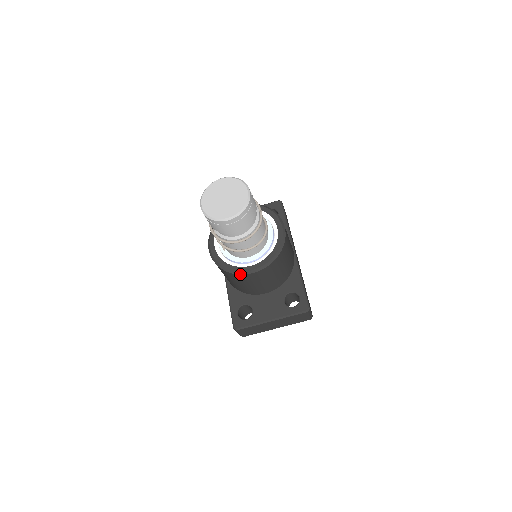
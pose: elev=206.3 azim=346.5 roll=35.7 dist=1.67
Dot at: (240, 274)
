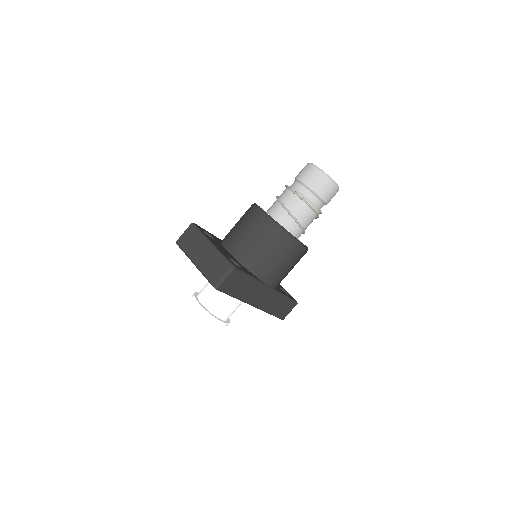
Dot at: (257, 207)
